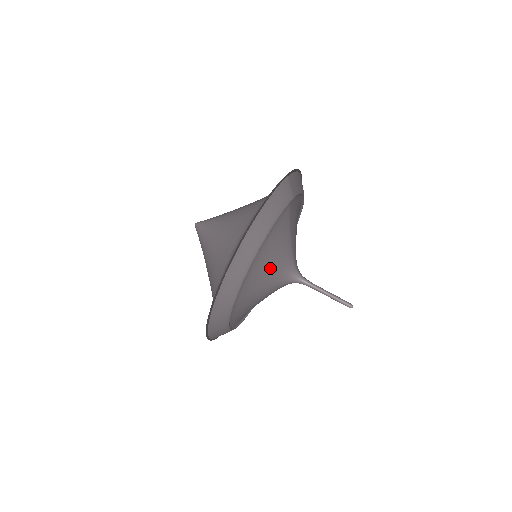
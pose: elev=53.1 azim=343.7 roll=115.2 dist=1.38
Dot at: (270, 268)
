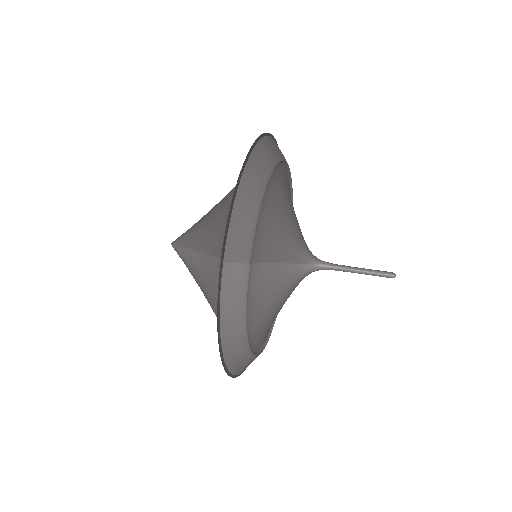
Dot at: (275, 307)
